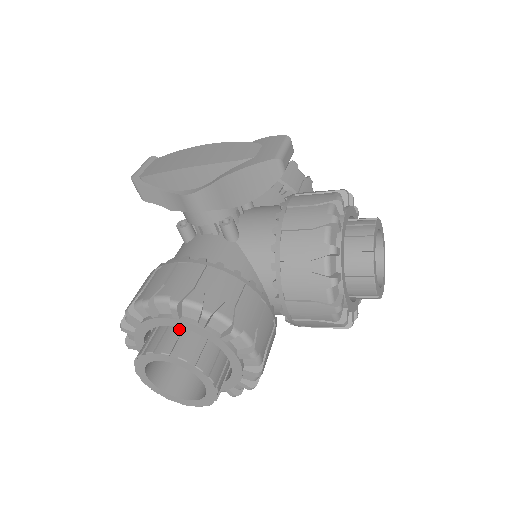
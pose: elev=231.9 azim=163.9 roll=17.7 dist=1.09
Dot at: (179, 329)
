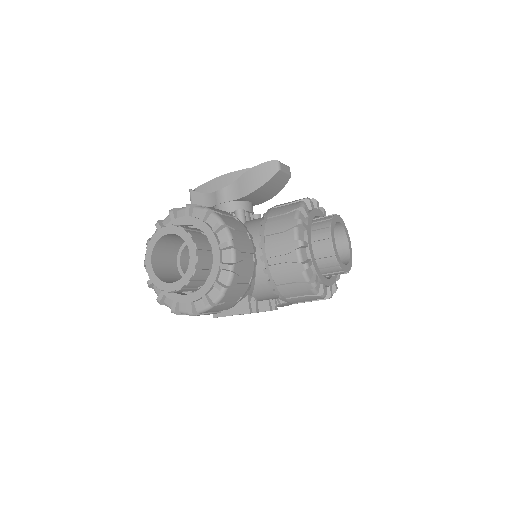
Dot at: occluded
